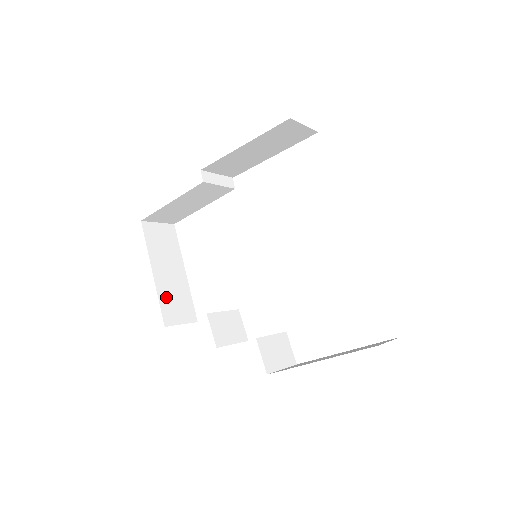
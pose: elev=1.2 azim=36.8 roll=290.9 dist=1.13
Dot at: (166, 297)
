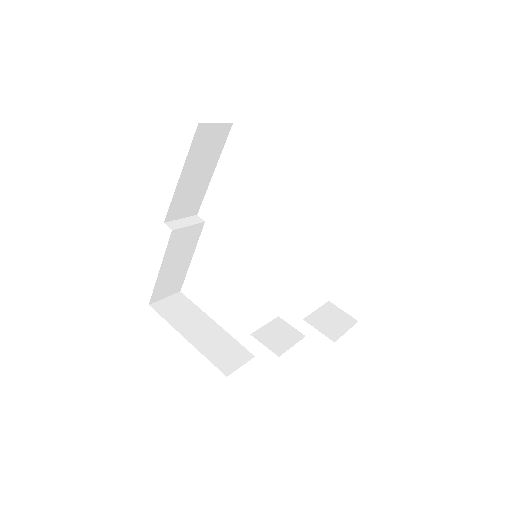
Dot at: (212, 352)
